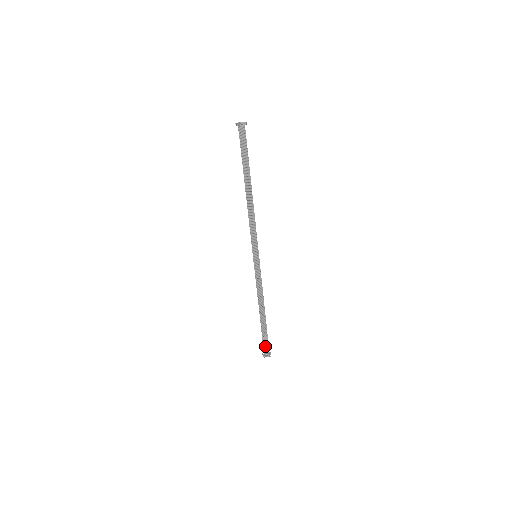
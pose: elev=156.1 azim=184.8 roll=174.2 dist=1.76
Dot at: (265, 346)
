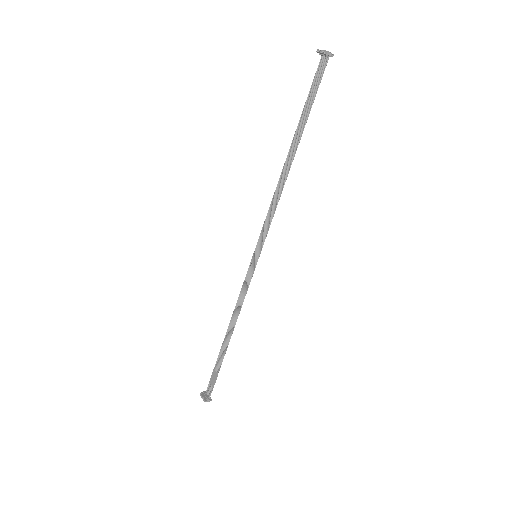
Dot at: (211, 384)
